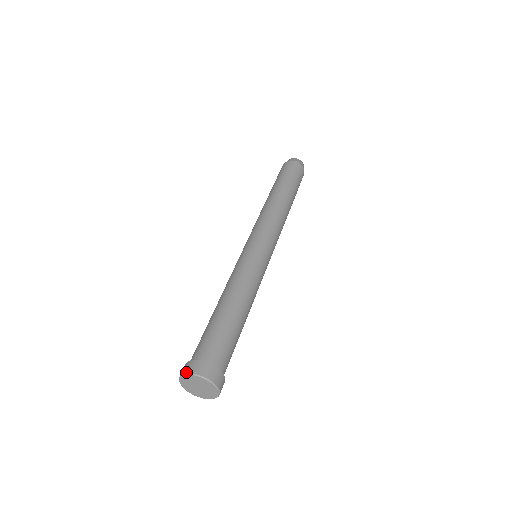
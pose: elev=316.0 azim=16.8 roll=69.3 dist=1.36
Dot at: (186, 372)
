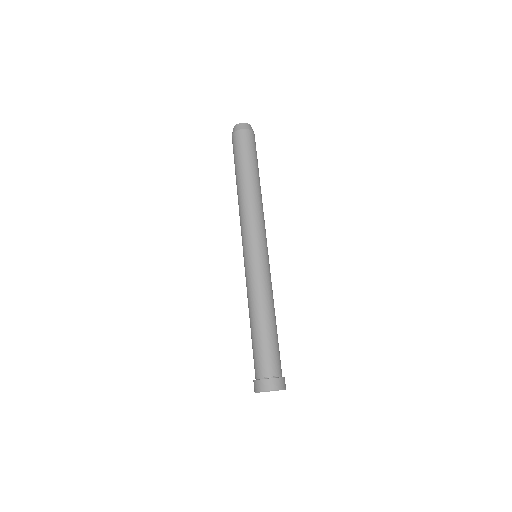
Dot at: (262, 390)
